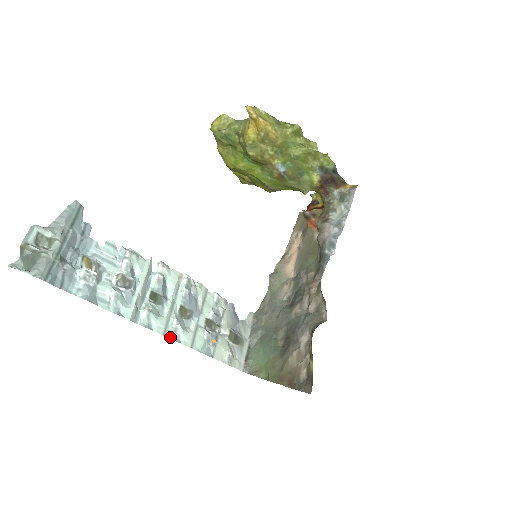
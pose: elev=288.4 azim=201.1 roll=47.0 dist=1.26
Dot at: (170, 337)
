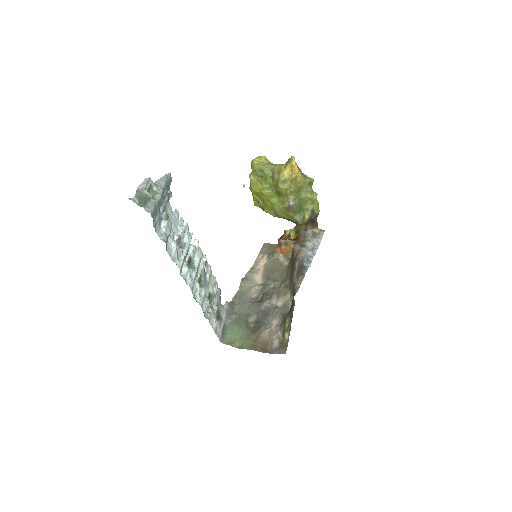
Dot at: (193, 294)
